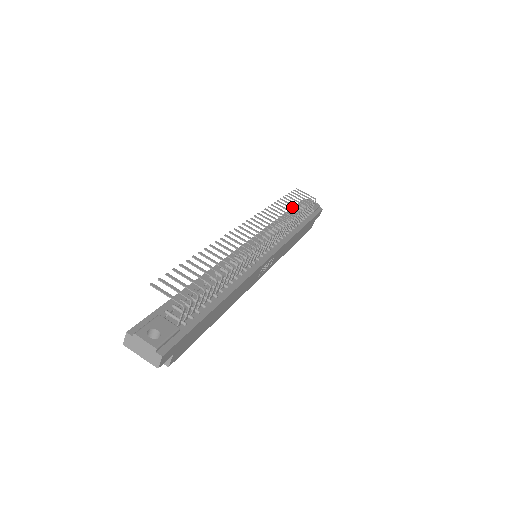
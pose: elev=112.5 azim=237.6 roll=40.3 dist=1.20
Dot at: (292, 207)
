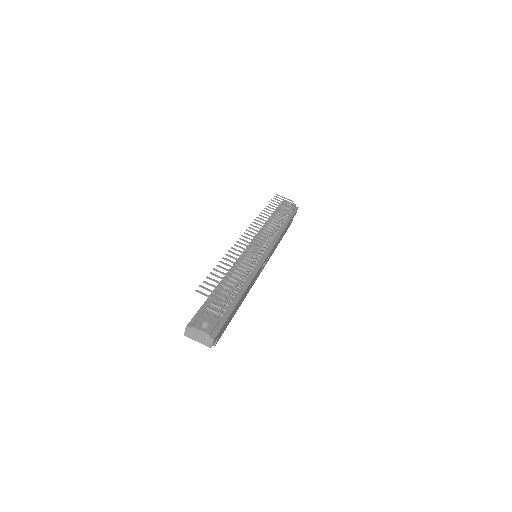
Dot at: occluded
